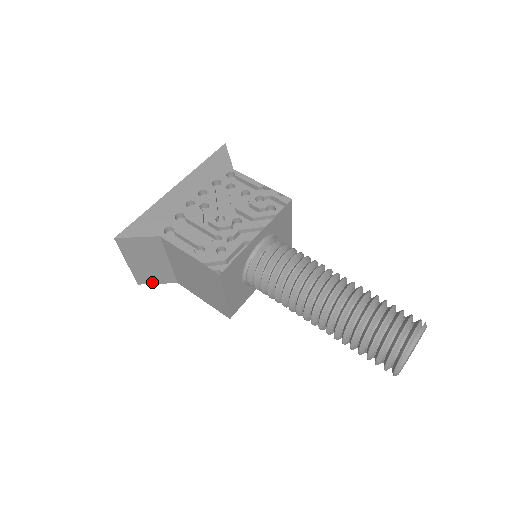
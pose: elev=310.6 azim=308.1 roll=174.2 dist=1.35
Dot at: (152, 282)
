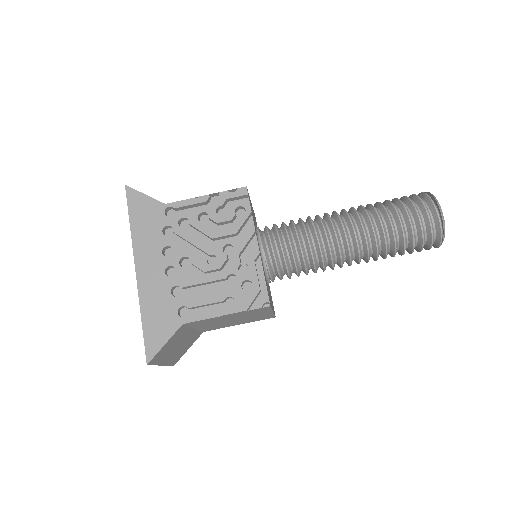
Dot at: (184, 353)
